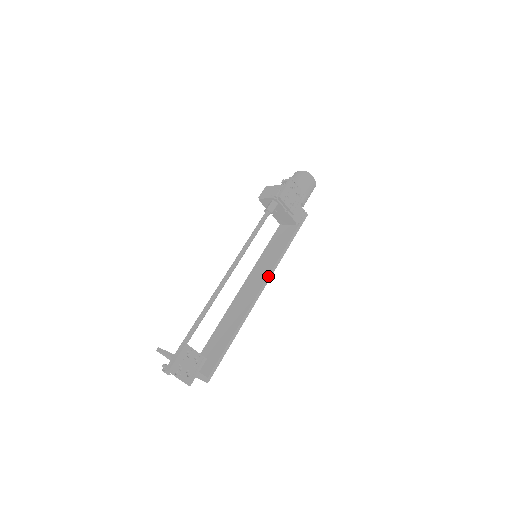
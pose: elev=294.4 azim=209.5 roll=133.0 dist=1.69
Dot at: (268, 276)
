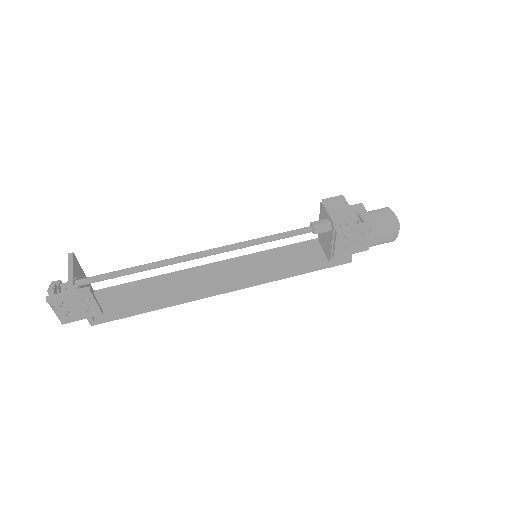
Dot at: (247, 284)
